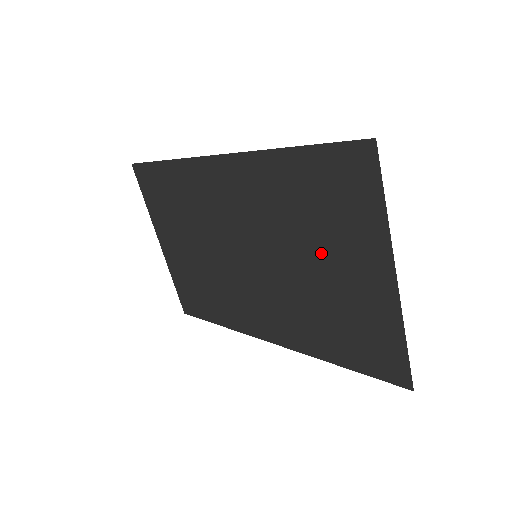
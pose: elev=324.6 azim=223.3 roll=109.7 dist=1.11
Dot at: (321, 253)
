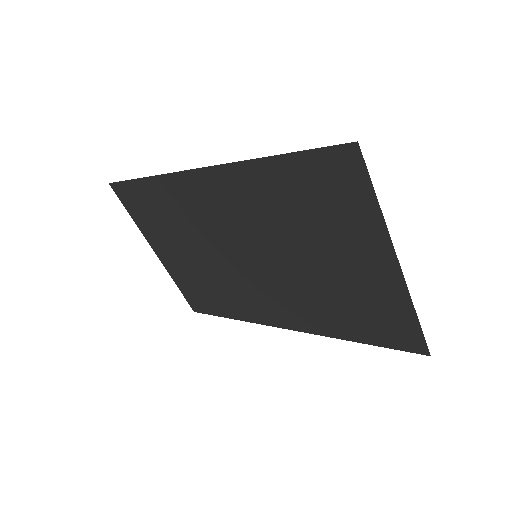
Dot at: (321, 248)
